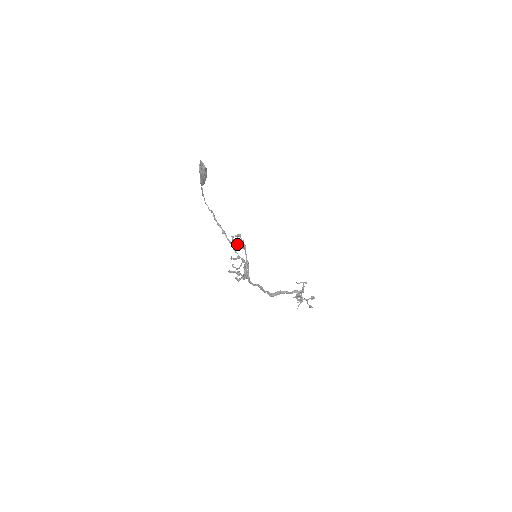
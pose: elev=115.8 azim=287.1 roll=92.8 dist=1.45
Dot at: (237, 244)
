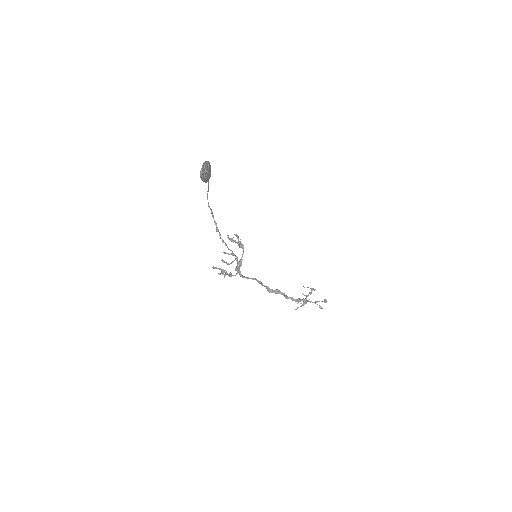
Dot at: (235, 242)
